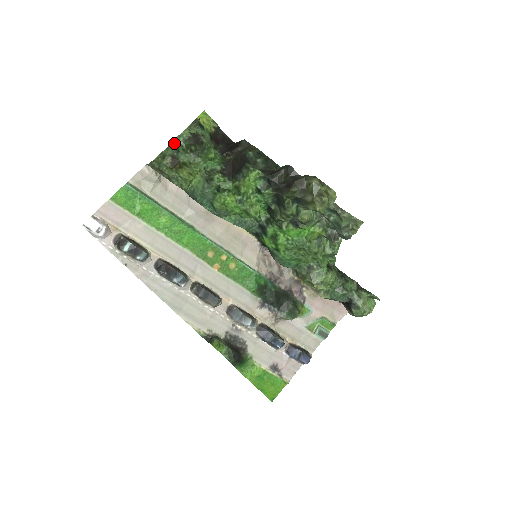
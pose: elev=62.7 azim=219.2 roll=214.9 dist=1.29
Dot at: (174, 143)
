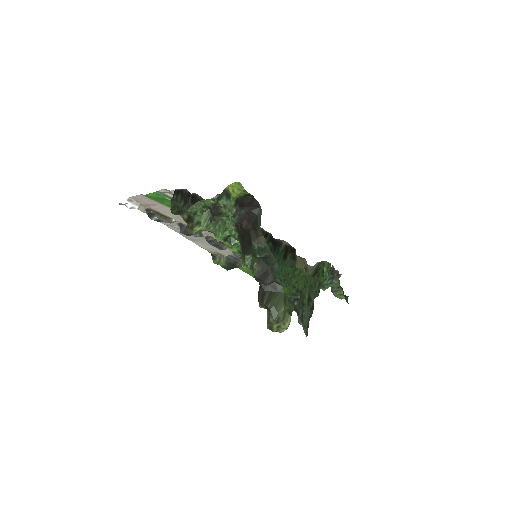
Dot at: (194, 207)
